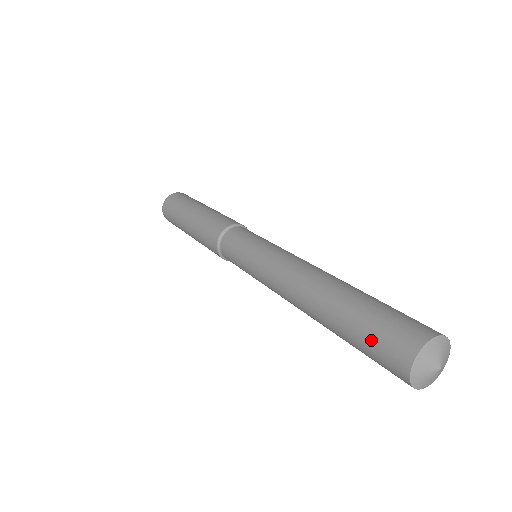
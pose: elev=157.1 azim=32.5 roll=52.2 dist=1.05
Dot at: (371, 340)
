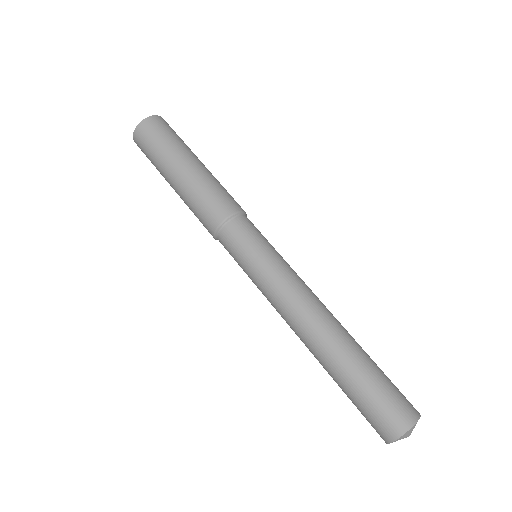
Dot at: occluded
